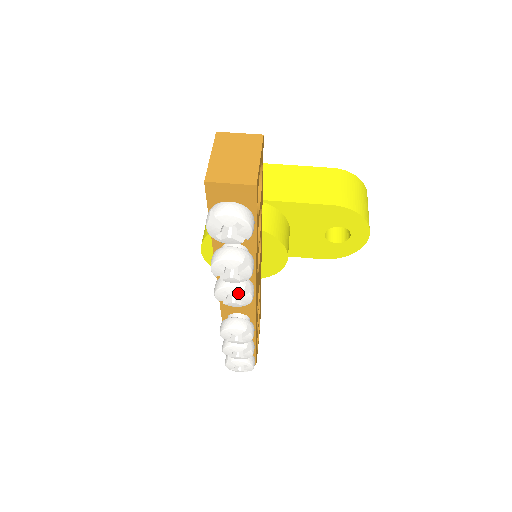
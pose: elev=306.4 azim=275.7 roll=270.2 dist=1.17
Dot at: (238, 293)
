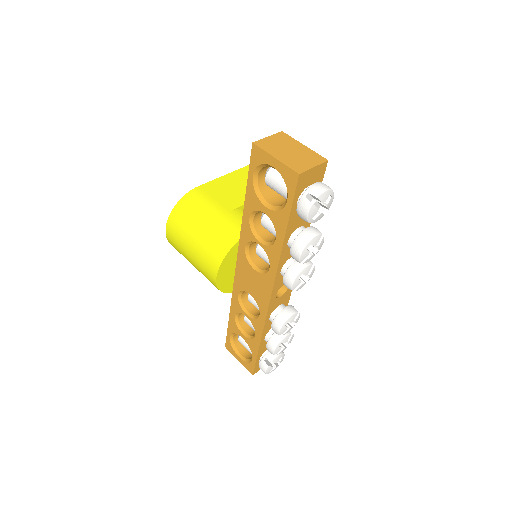
Dot at: (310, 270)
